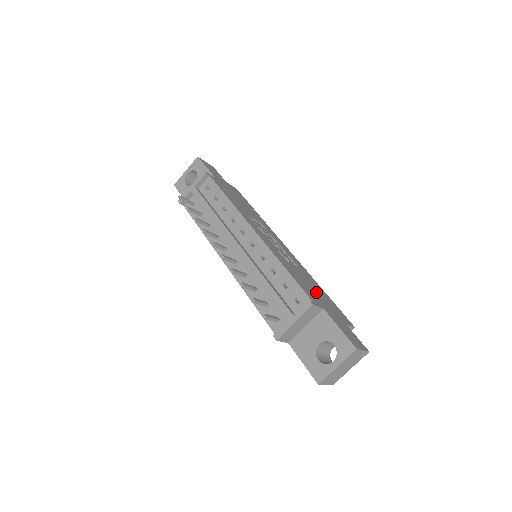
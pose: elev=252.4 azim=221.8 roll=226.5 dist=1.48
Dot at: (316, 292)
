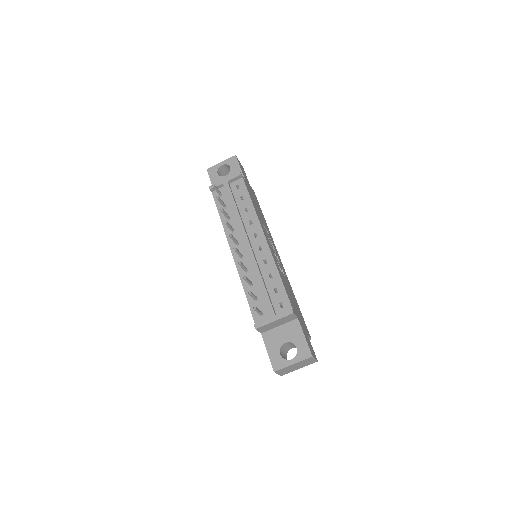
Dot at: (294, 303)
